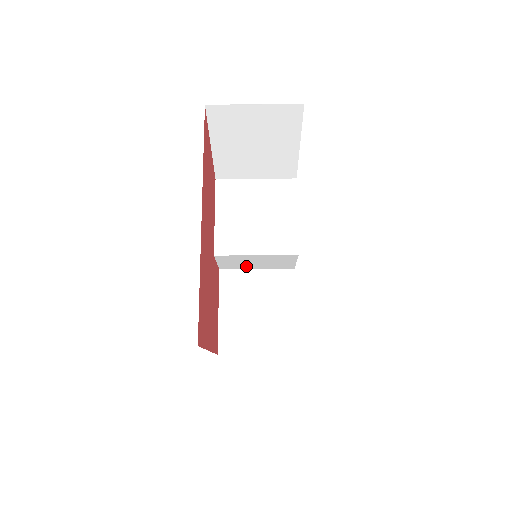
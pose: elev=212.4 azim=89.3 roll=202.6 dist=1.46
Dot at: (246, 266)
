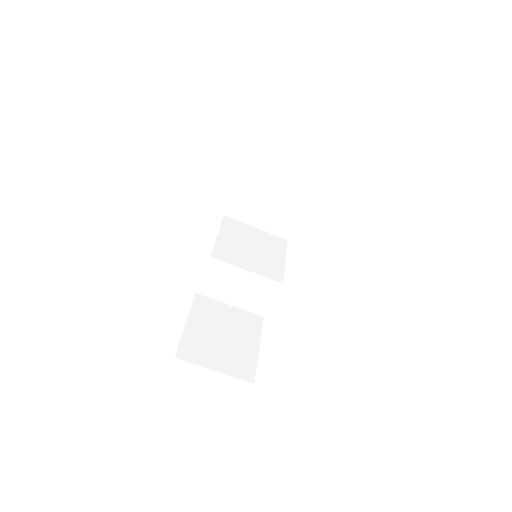
Dot at: (224, 295)
